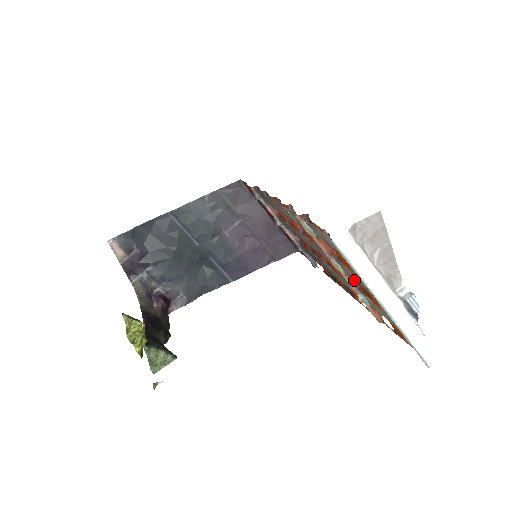
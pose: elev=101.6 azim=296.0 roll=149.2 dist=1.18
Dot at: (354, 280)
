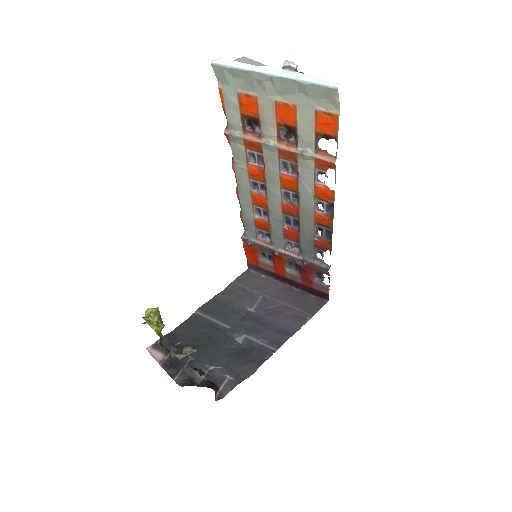
Dot at: (289, 143)
